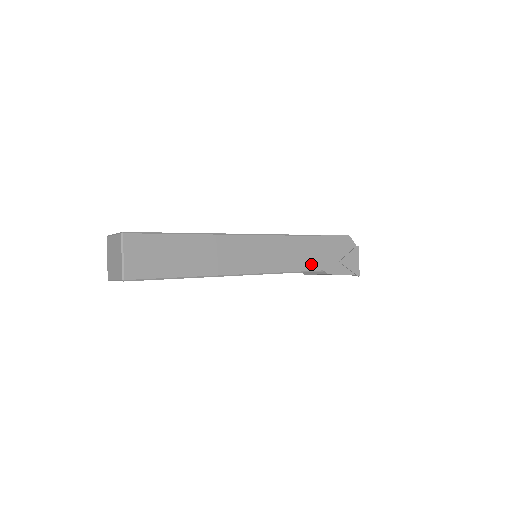
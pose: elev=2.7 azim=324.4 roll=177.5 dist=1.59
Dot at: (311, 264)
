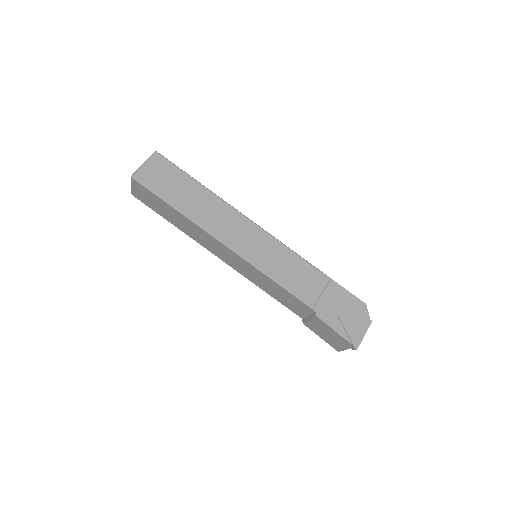
Dot at: (303, 292)
